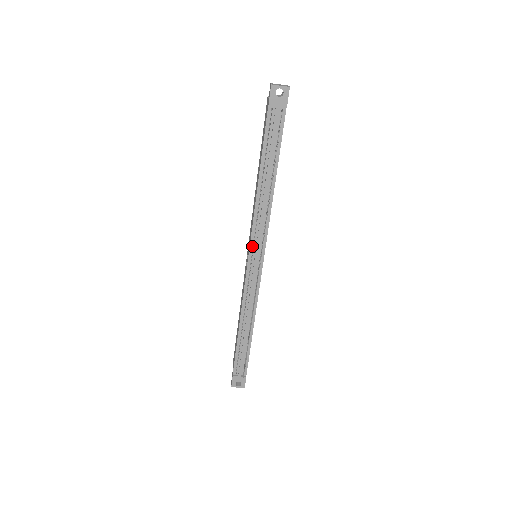
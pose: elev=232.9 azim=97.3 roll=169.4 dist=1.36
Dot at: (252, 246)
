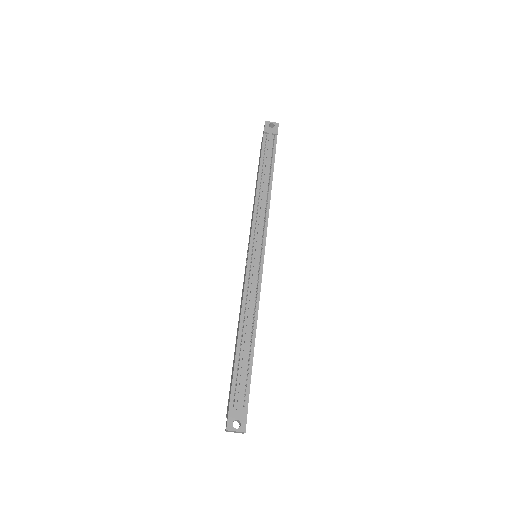
Dot at: (253, 237)
